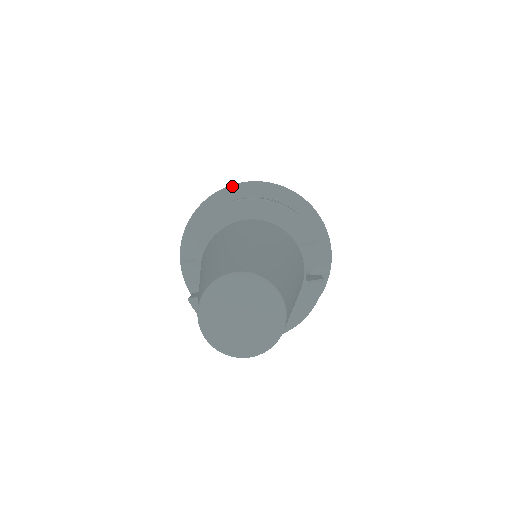
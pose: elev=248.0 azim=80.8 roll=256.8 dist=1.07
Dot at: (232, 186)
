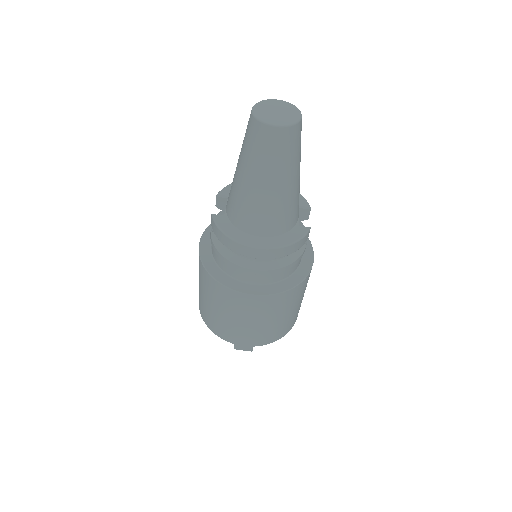
Dot at: occluded
